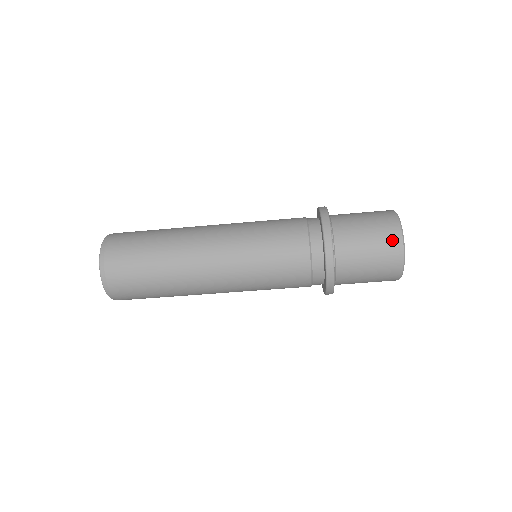
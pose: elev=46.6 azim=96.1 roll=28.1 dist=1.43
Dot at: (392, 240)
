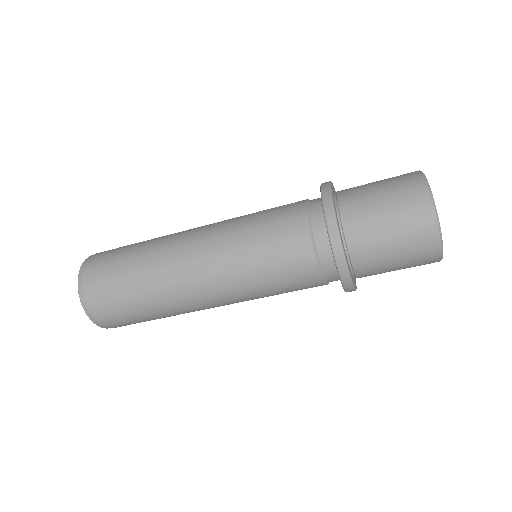
Dot at: (424, 234)
